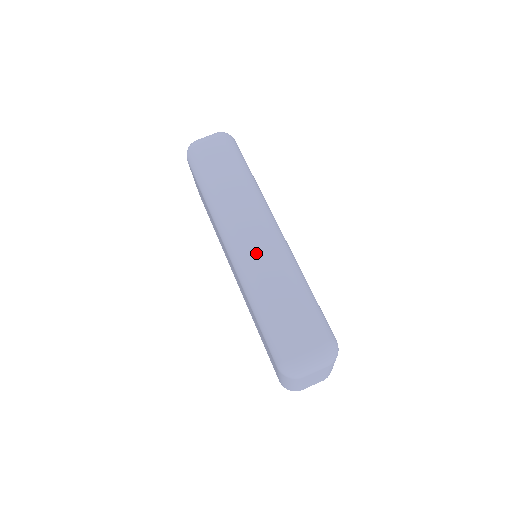
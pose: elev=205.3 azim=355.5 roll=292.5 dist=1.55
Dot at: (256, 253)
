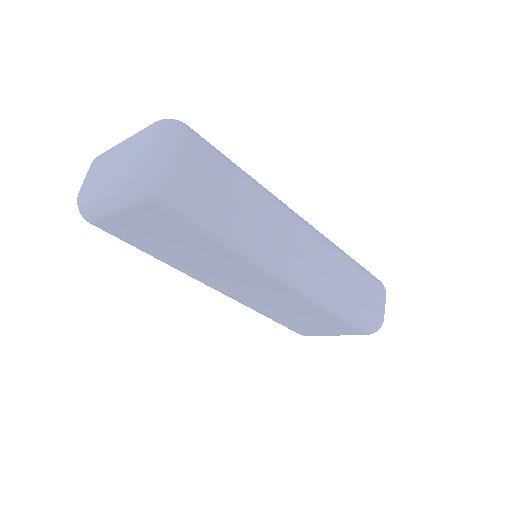
Dot at: (321, 264)
